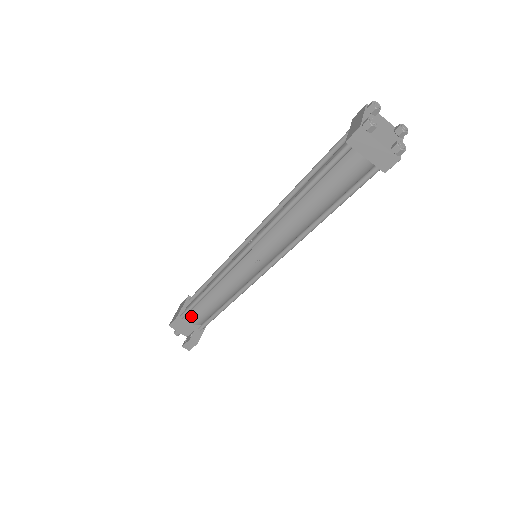
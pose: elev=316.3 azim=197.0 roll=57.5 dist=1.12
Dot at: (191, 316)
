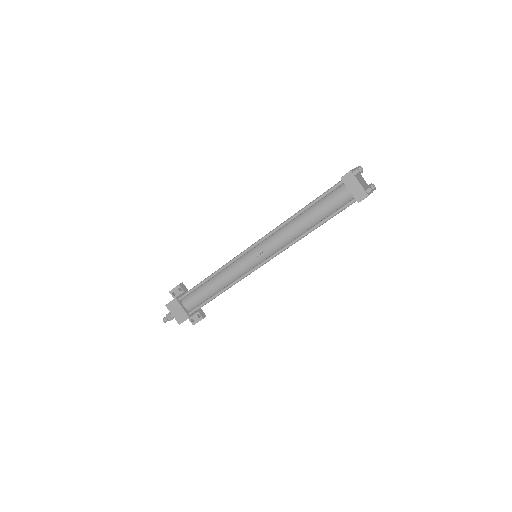
Dot at: occluded
